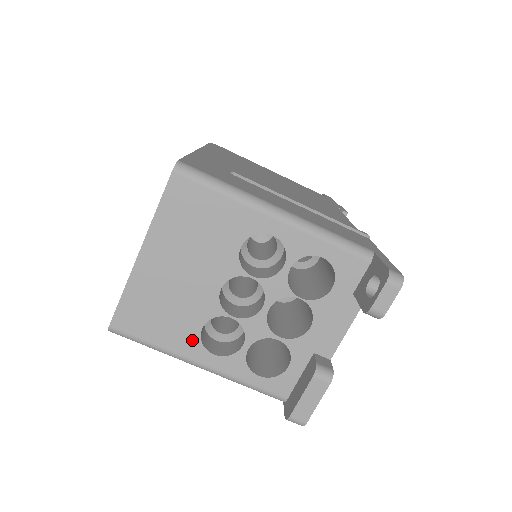
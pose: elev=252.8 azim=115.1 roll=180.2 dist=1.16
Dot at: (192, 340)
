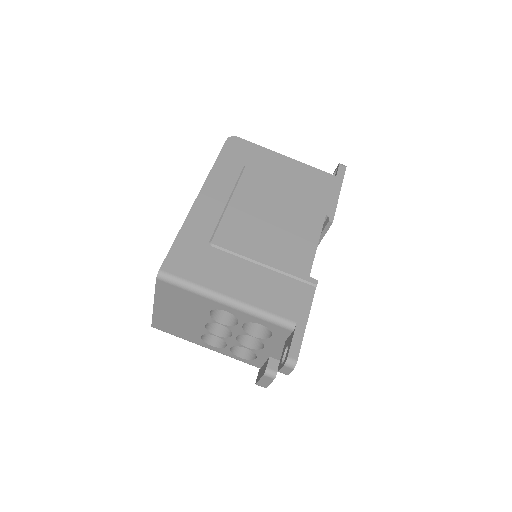
Dot at: (198, 339)
